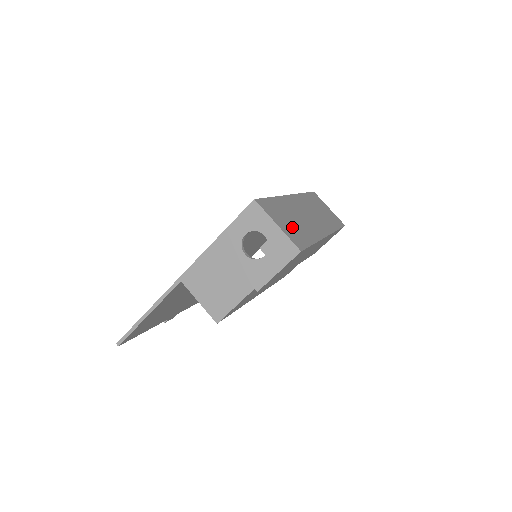
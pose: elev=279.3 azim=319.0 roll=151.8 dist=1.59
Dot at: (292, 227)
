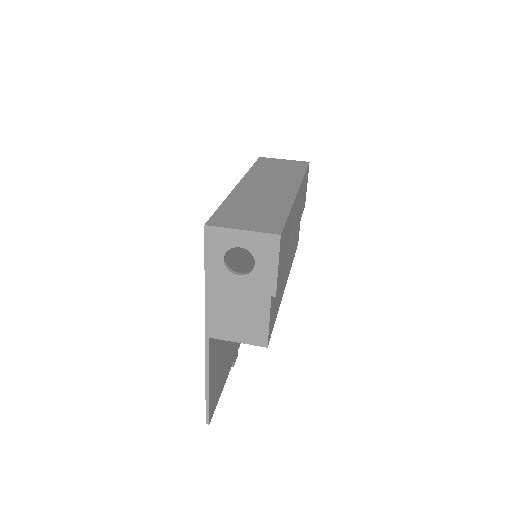
Dot at: (258, 217)
